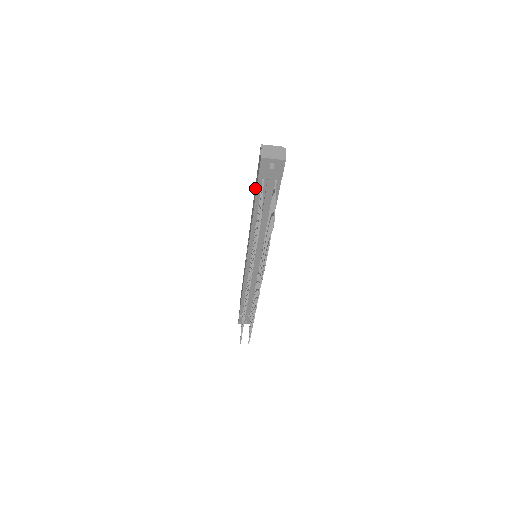
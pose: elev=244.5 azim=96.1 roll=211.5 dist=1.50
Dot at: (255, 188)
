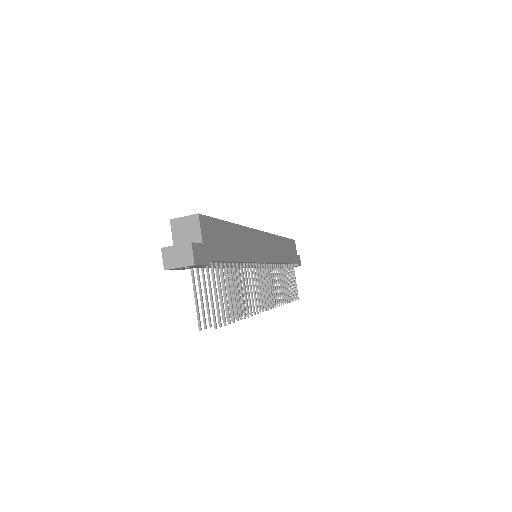
Dot at: occluded
